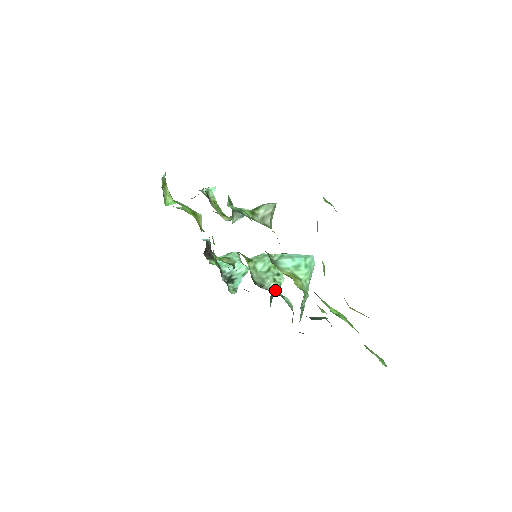
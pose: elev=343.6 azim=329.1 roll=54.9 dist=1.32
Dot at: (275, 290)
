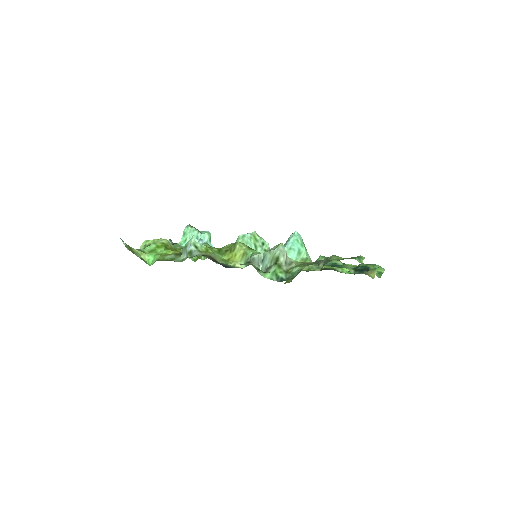
Dot at: occluded
